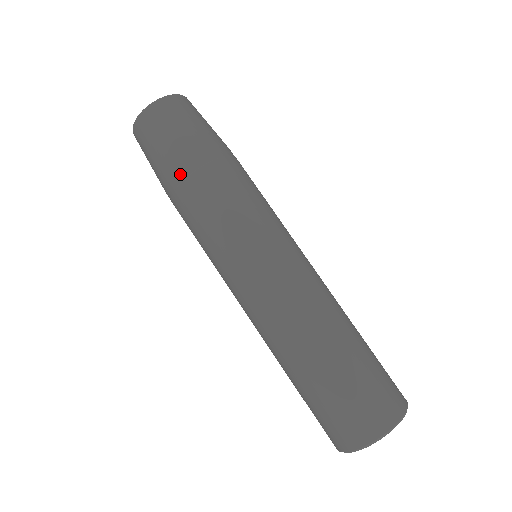
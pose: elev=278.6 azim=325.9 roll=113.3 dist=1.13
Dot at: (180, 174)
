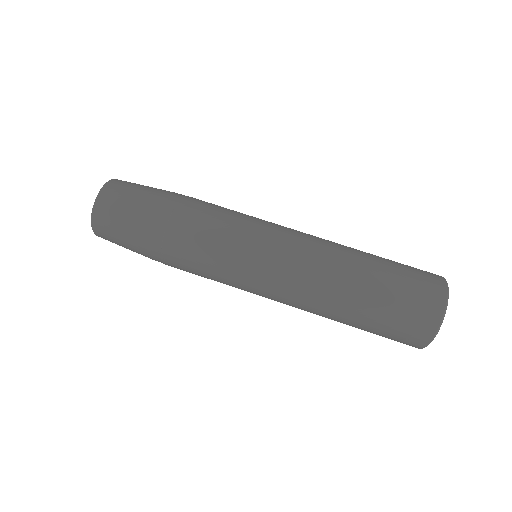
Dot at: (157, 233)
